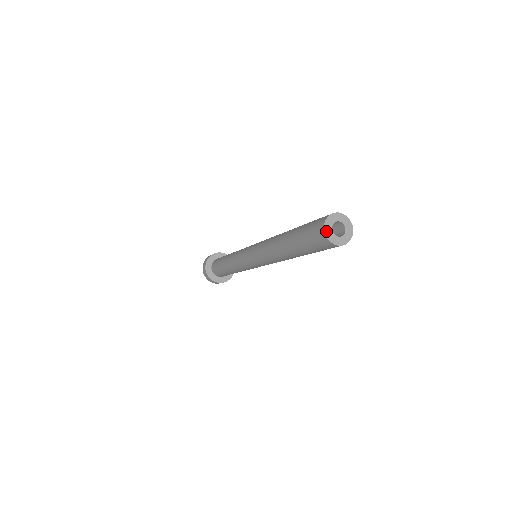
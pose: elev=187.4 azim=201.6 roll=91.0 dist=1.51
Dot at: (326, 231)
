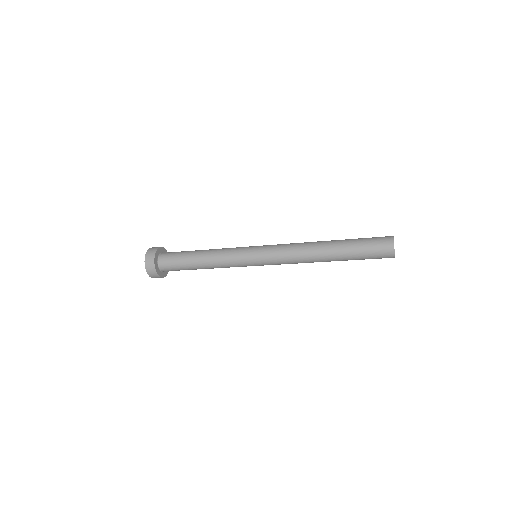
Dot at: (394, 249)
